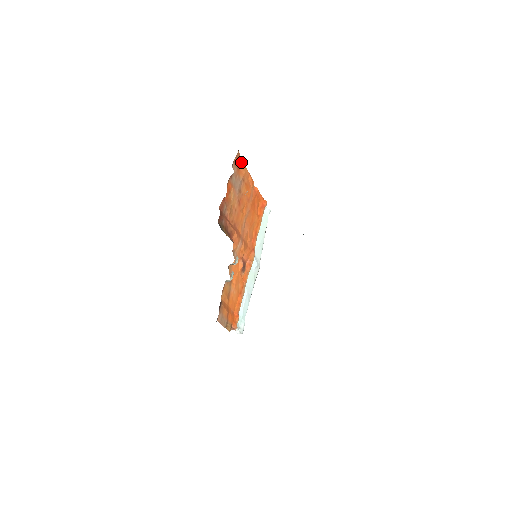
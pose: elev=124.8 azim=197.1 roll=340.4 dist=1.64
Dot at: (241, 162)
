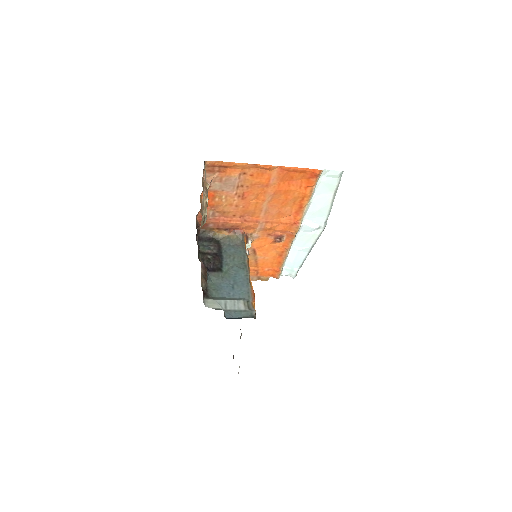
Dot at: (225, 163)
